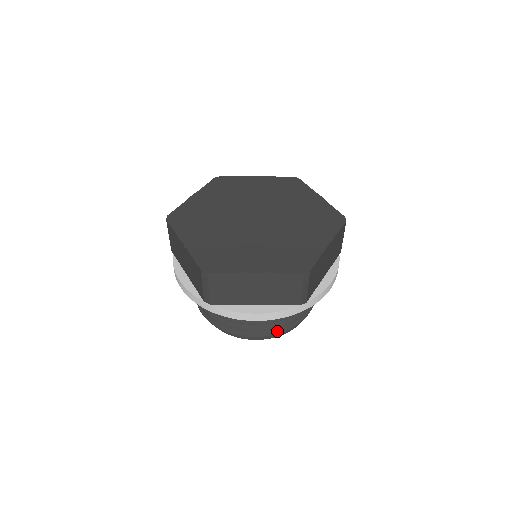
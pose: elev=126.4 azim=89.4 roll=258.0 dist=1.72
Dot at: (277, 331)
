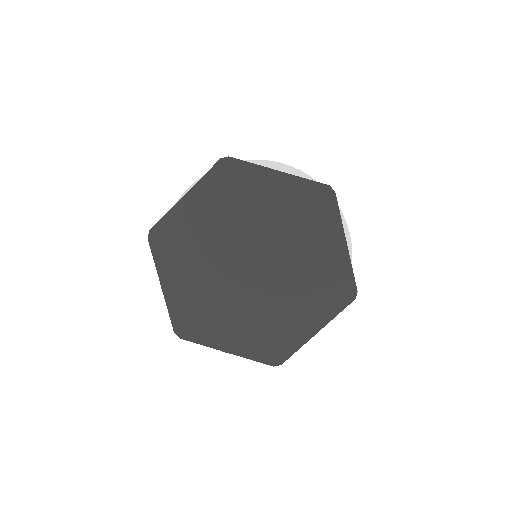
Dot at: occluded
